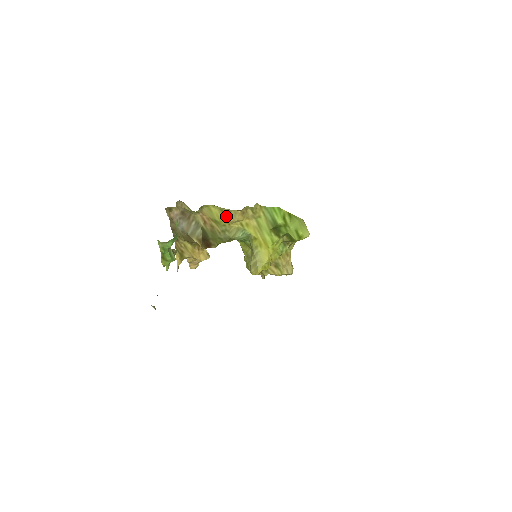
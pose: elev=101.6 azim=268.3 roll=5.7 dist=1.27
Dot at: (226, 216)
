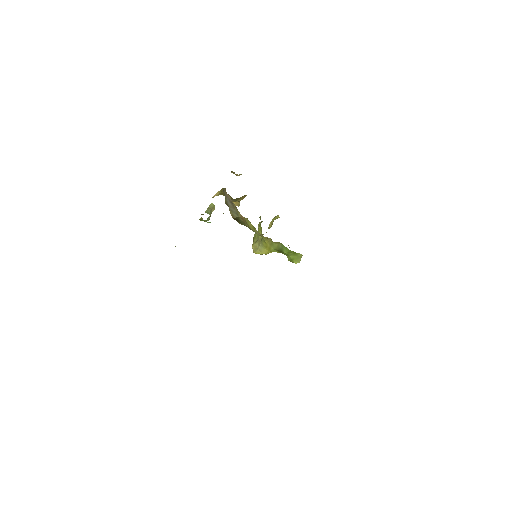
Dot at: (255, 230)
